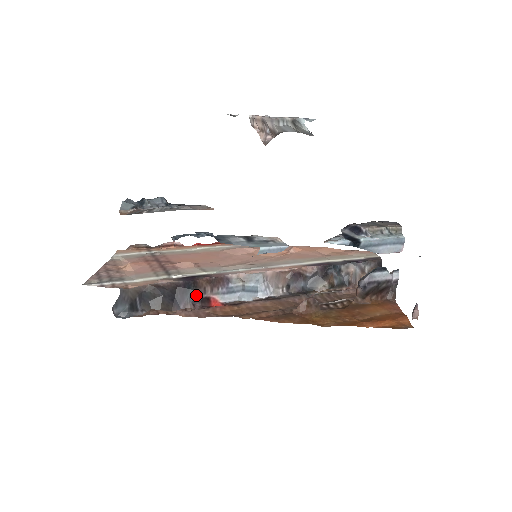
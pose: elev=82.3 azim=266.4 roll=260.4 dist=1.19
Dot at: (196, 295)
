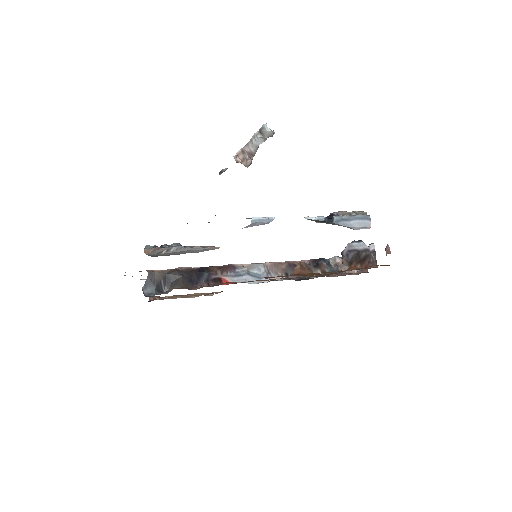
Dot at: (209, 276)
